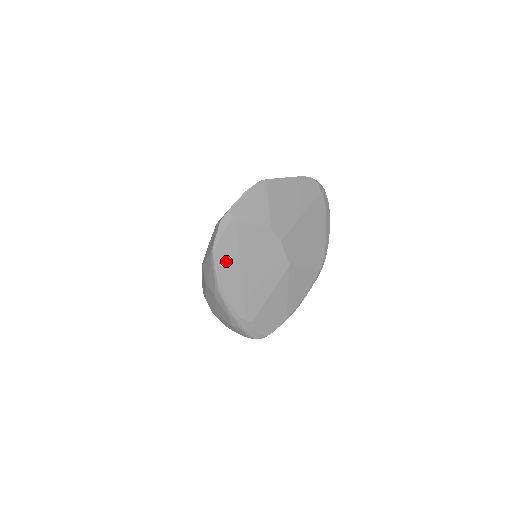
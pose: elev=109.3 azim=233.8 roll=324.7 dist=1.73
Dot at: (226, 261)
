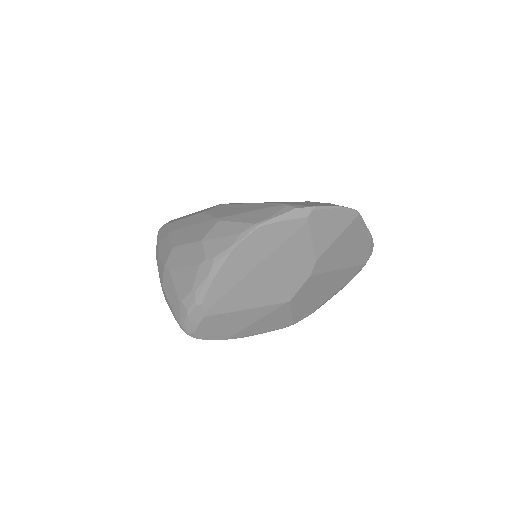
Dot at: (256, 246)
